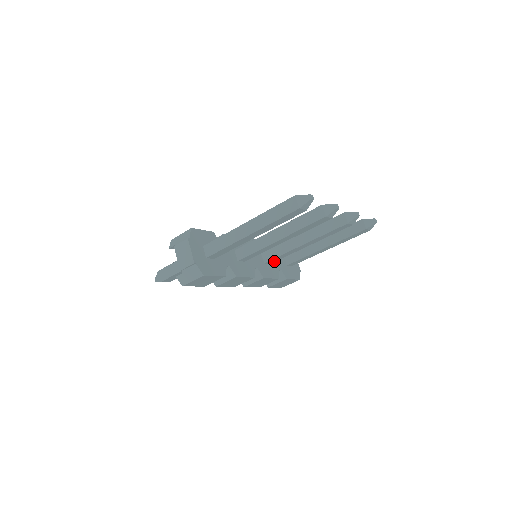
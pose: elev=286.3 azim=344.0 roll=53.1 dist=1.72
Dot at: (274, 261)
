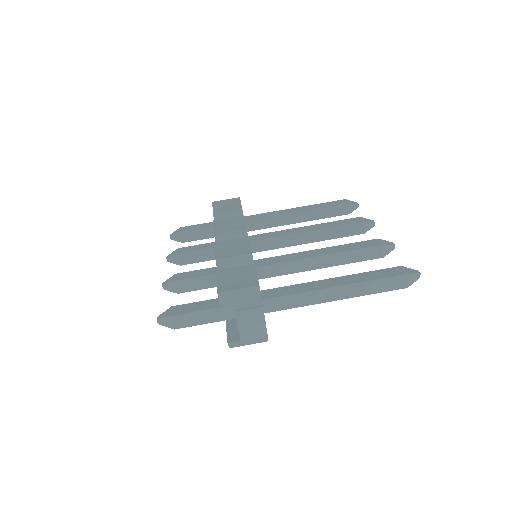
Dot at: occluded
